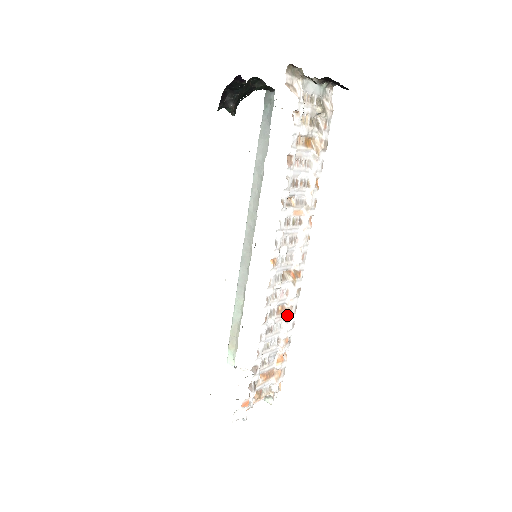
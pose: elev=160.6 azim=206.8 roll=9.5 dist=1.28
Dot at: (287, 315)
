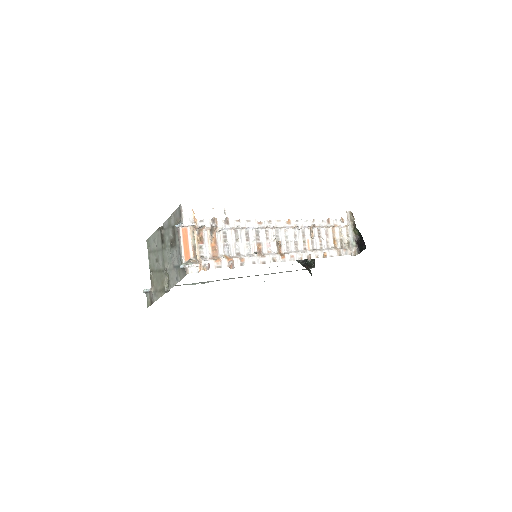
Dot at: (259, 254)
